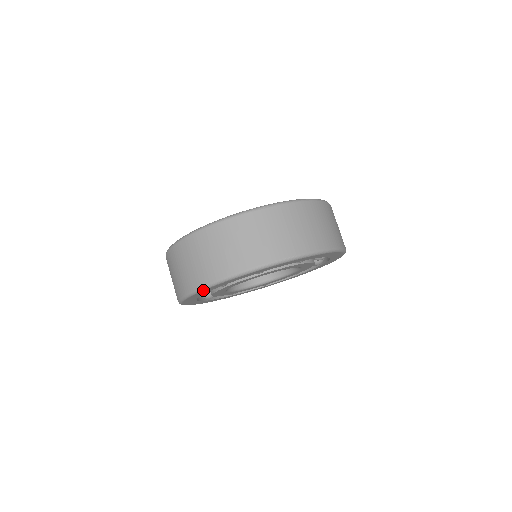
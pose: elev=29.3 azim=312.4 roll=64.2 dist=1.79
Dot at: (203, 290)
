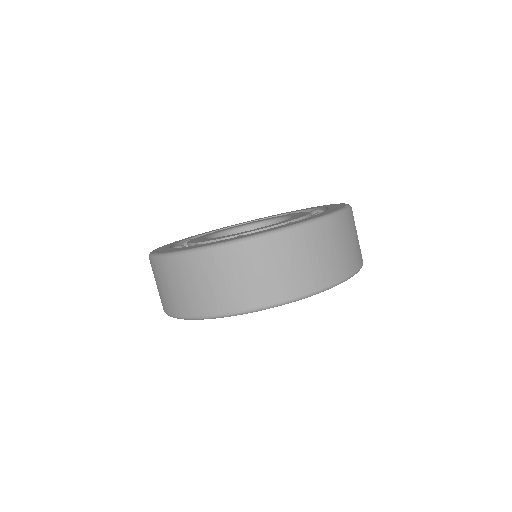
Dot at: occluded
